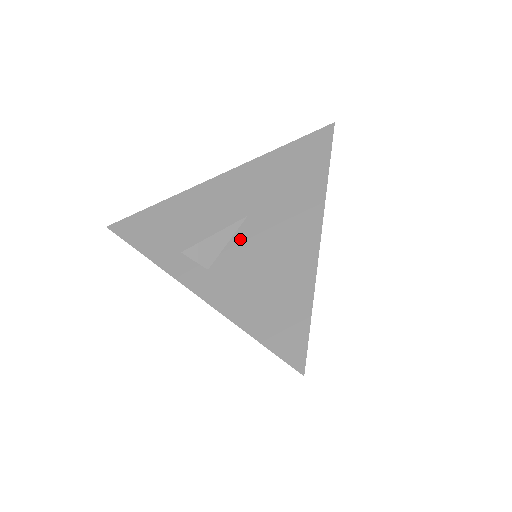
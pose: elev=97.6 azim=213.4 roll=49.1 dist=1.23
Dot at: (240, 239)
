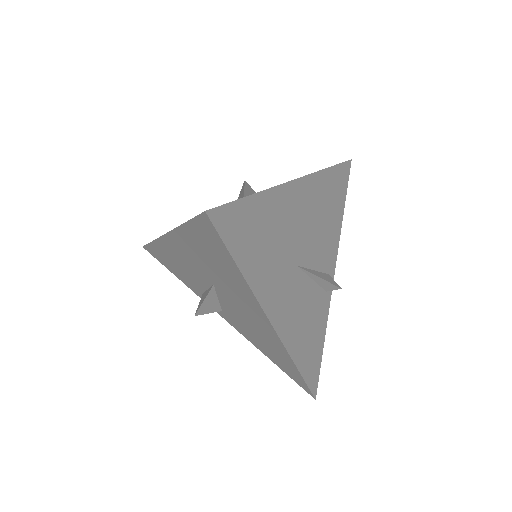
Dot at: (223, 301)
